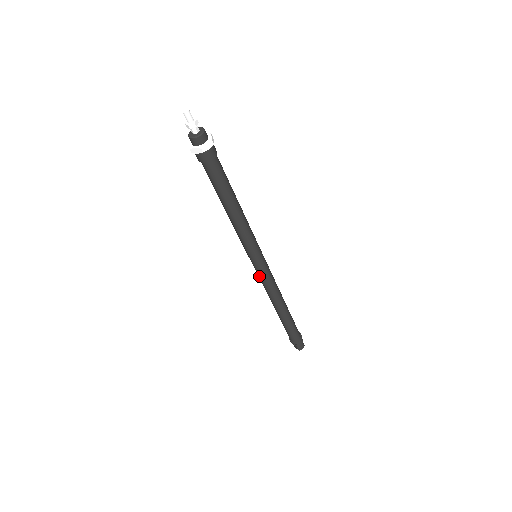
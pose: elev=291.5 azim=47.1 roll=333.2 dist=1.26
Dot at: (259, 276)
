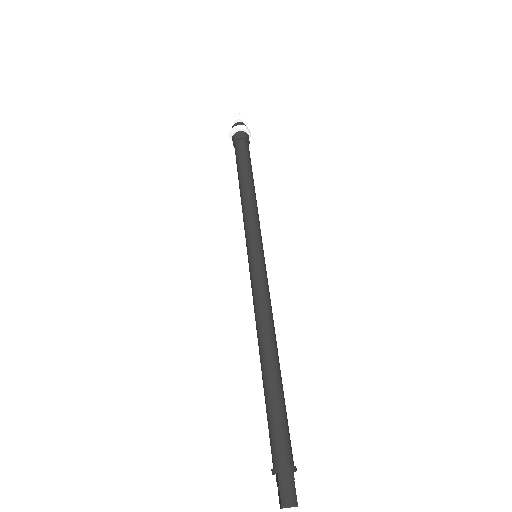
Dot at: (251, 284)
